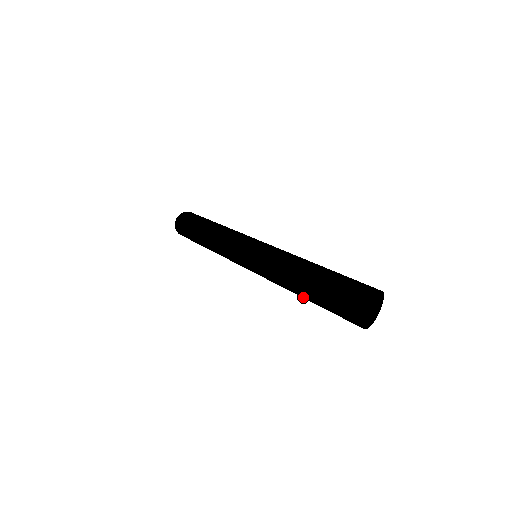
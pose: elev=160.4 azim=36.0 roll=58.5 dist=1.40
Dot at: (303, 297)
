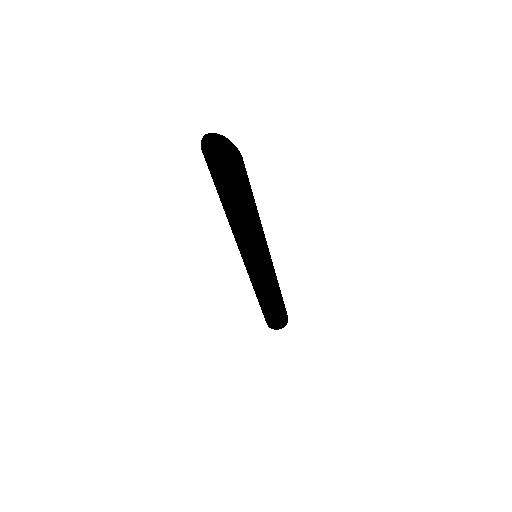
Dot at: (227, 215)
